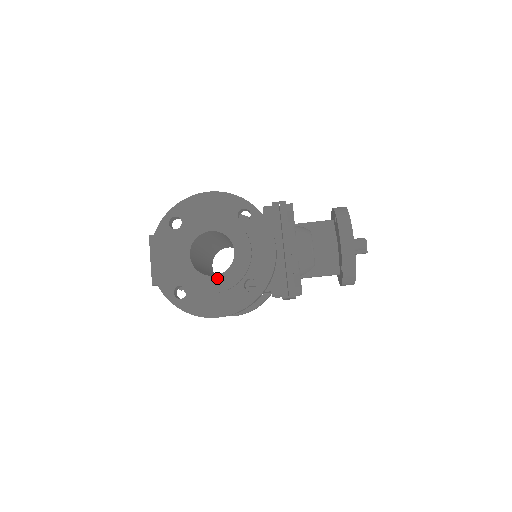
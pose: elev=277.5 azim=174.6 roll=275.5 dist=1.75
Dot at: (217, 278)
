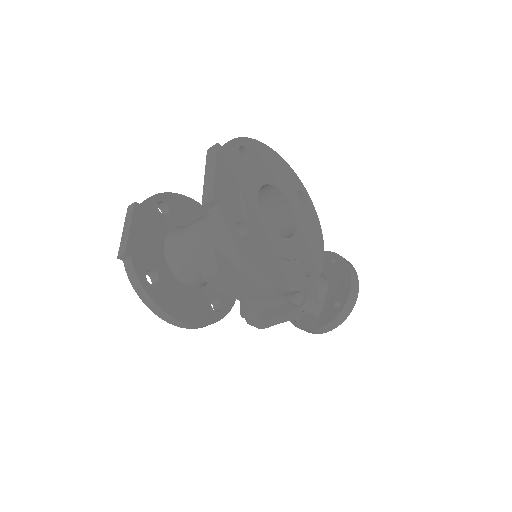
Dot at: (281, 240)
